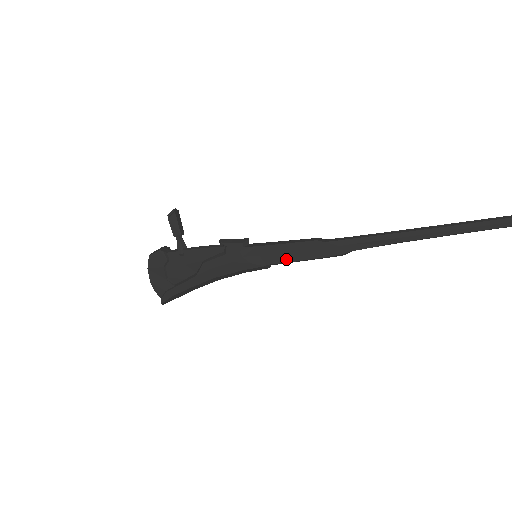
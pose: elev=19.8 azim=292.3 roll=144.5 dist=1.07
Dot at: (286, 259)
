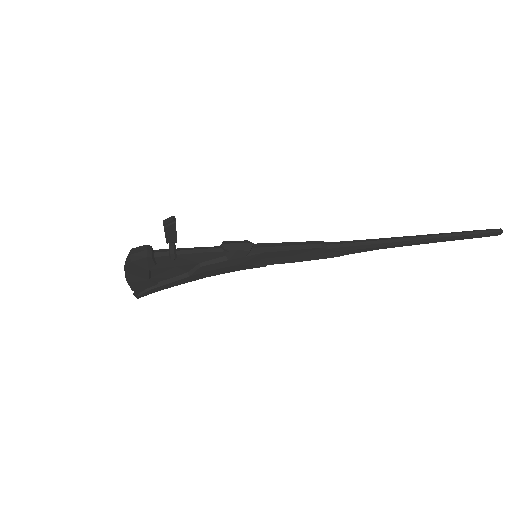
Dot at: (288, 261)
